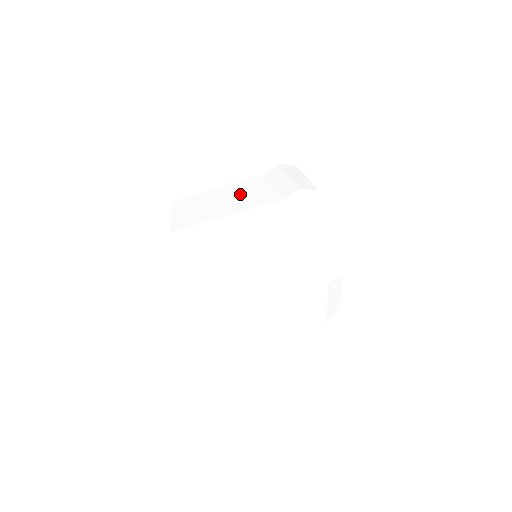
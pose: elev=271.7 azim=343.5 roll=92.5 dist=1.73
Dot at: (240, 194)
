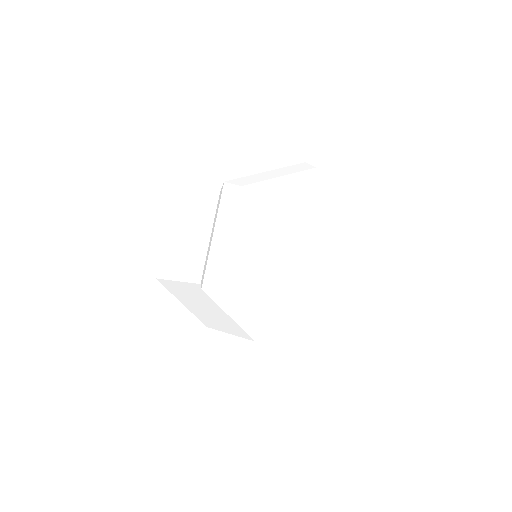
Dot at: (194, 234)
